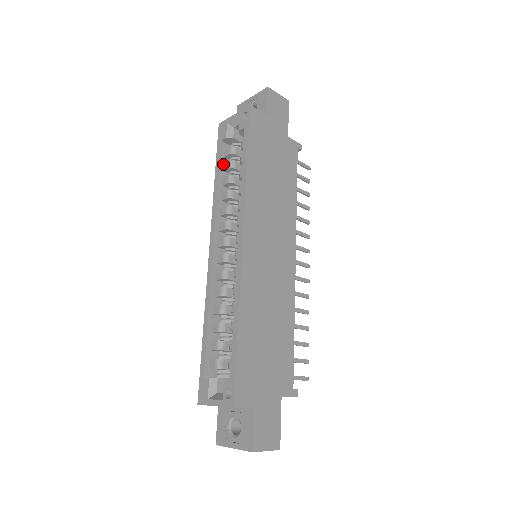
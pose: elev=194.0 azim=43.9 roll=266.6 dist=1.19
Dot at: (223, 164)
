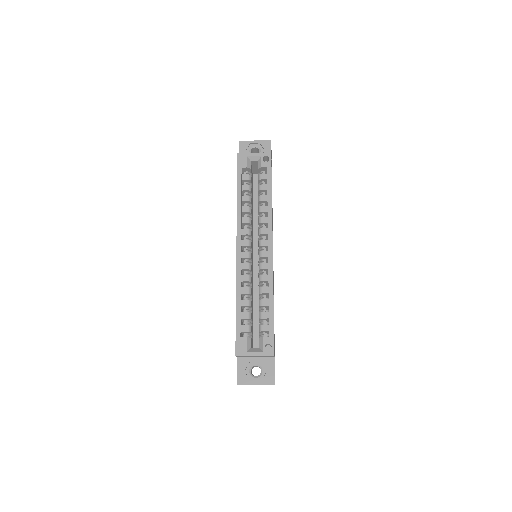
Dot at: (242, 185)
